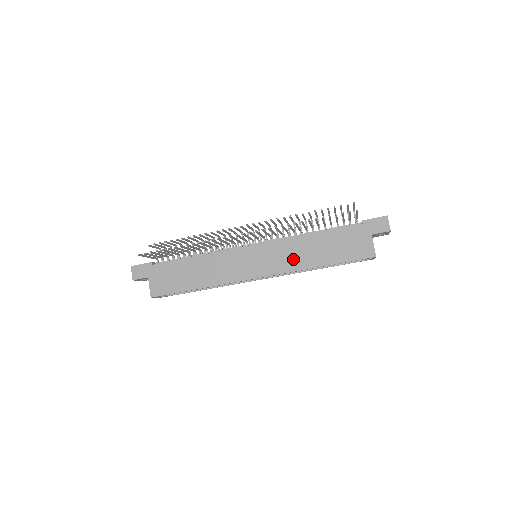
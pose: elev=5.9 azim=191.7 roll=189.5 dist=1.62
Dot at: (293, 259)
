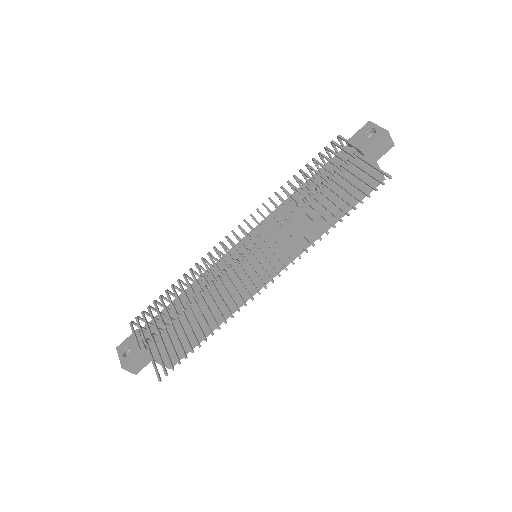
Dot at: occluded
